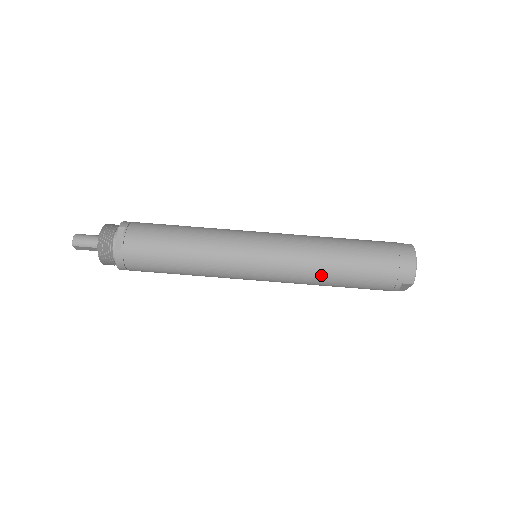
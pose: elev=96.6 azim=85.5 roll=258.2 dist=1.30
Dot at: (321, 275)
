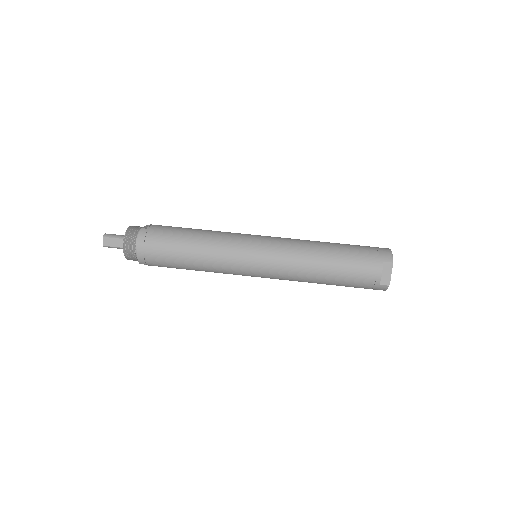
Dot at: (312, 253)
